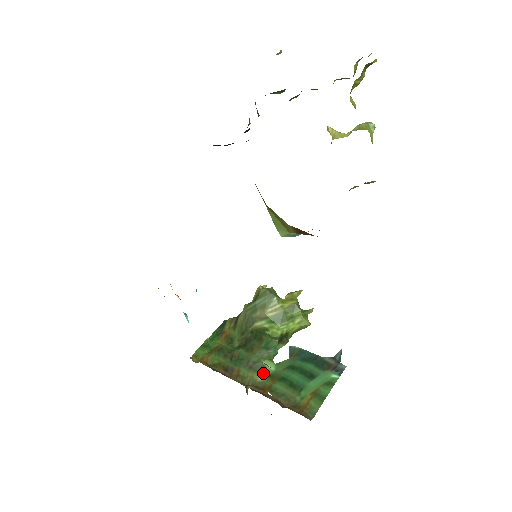
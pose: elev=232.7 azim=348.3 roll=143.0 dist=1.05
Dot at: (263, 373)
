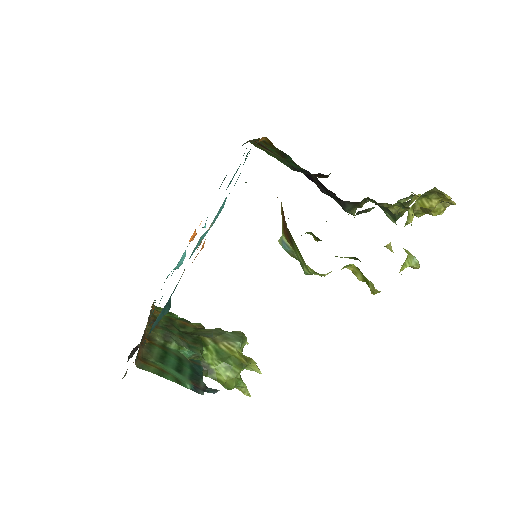
Dot at: (164, 341)
